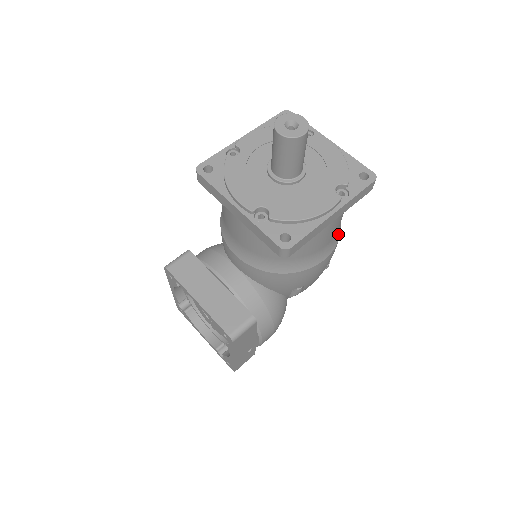
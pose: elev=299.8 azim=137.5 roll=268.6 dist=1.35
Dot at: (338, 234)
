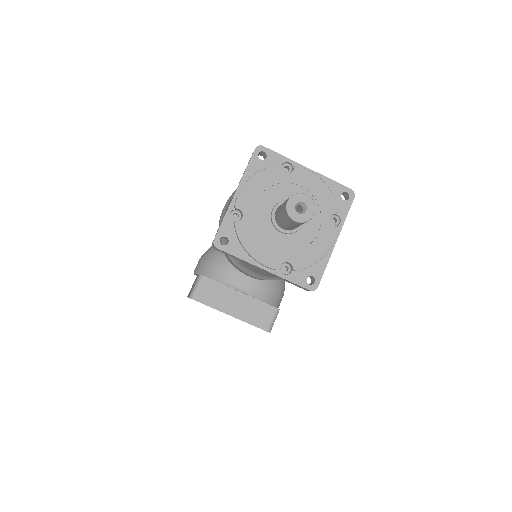
Dot at: occluded
